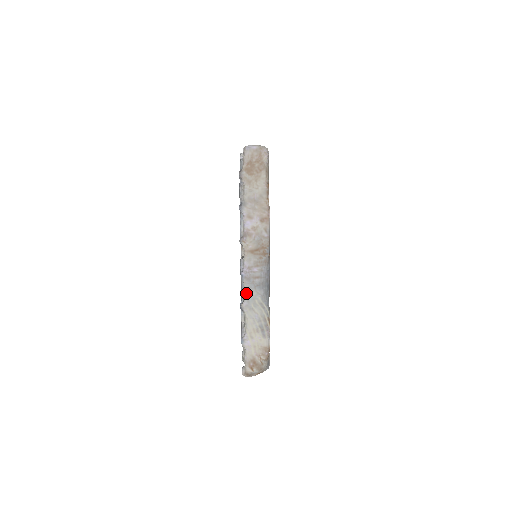
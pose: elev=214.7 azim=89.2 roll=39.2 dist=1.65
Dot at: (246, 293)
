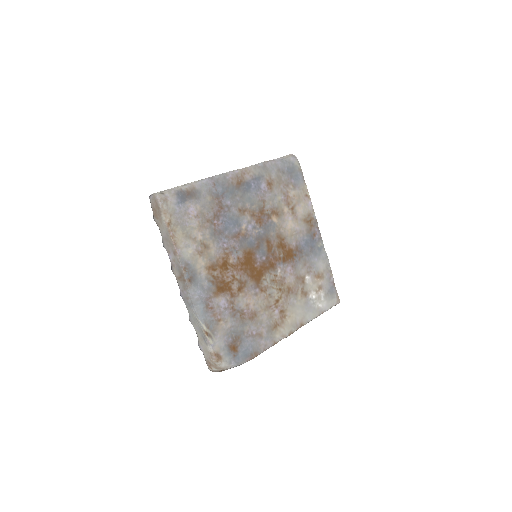
Dot at: occluded
